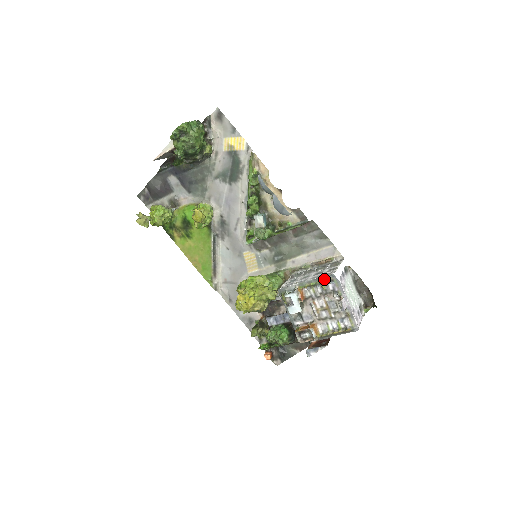
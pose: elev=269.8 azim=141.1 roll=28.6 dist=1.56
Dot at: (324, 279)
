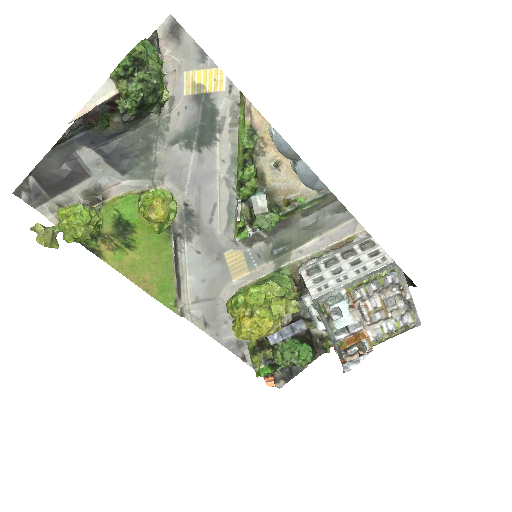
Dot at: (382, 271)
